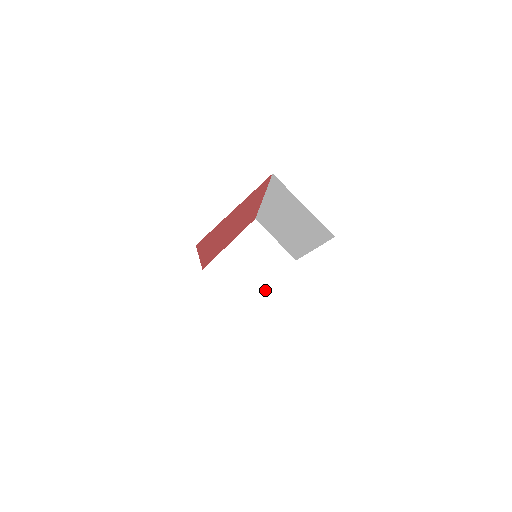
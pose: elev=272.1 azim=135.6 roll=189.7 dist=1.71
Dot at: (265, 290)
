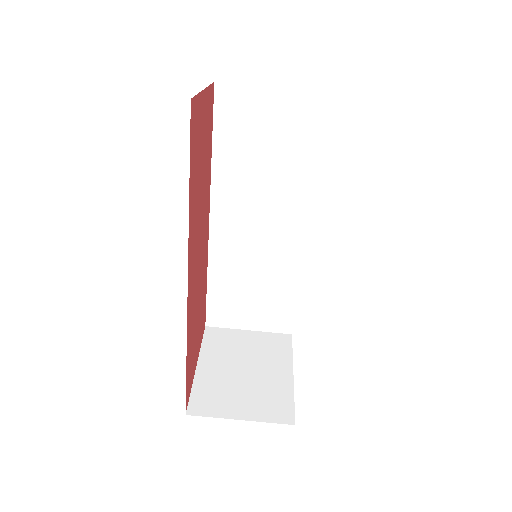
Dot at: (292, 382)
